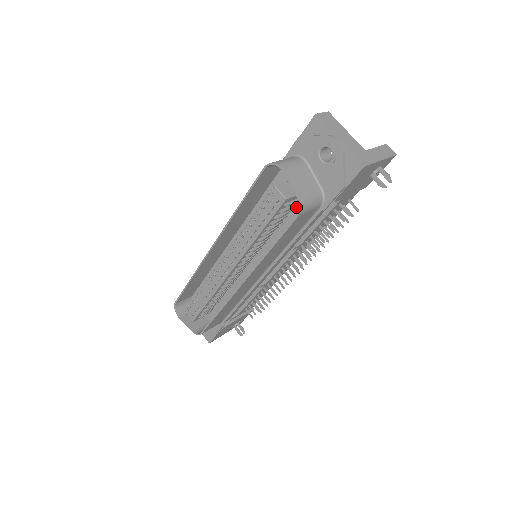
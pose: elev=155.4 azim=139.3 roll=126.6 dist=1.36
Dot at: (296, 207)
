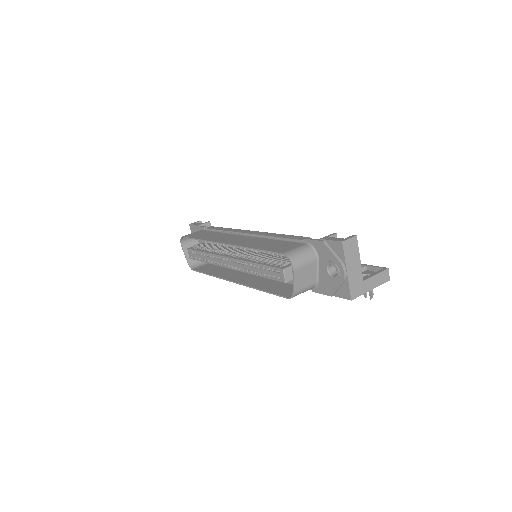
Dot at: occluded
